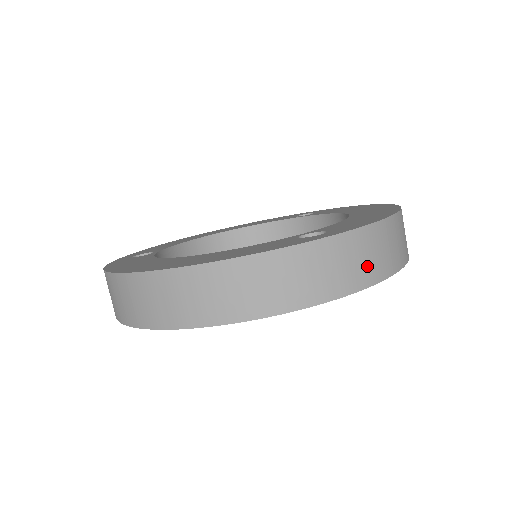
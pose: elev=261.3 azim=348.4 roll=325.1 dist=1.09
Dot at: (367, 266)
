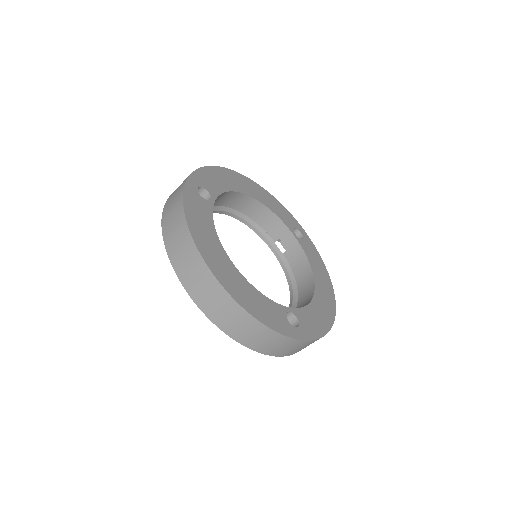
Dot at: (295, 351)
